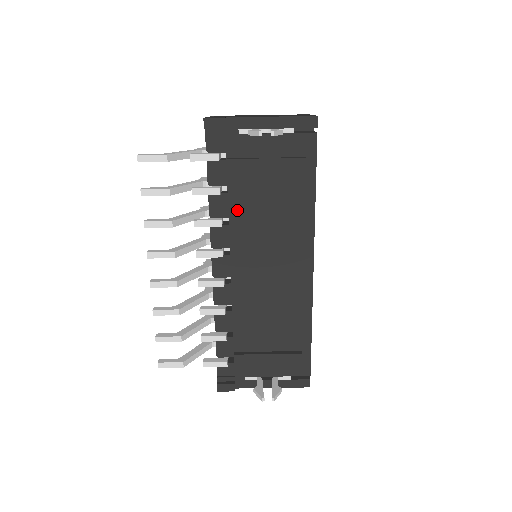
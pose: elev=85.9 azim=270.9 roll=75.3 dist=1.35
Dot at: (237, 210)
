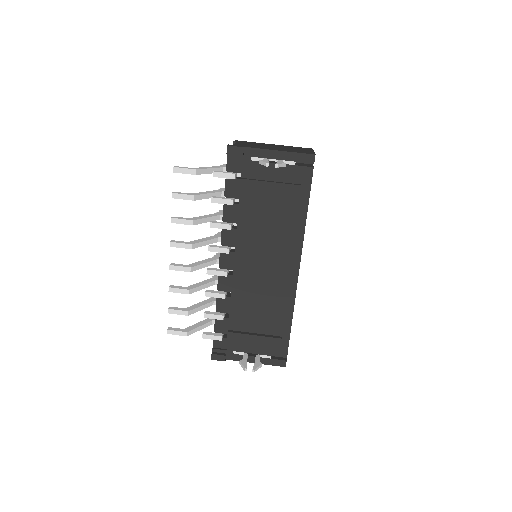
Dot at: (244, 218)
